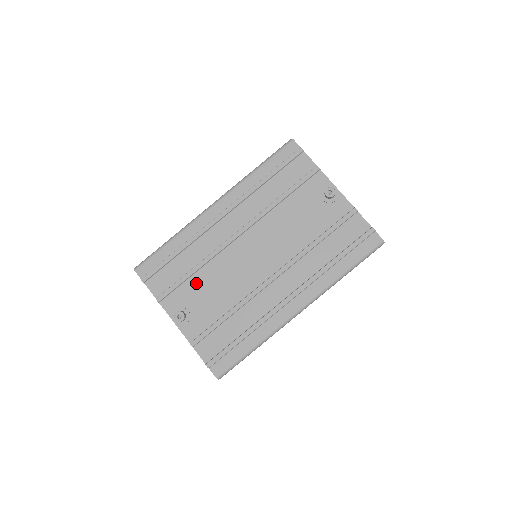
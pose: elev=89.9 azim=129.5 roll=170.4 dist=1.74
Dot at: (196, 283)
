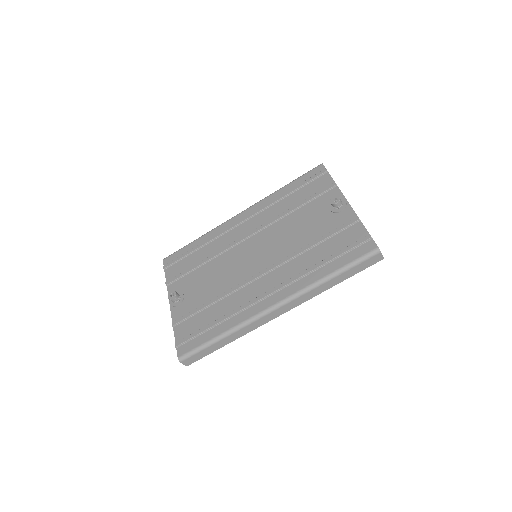
Dot at: (200, 273)
